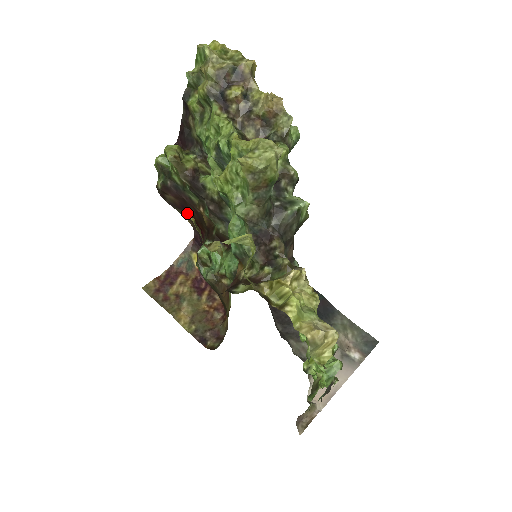
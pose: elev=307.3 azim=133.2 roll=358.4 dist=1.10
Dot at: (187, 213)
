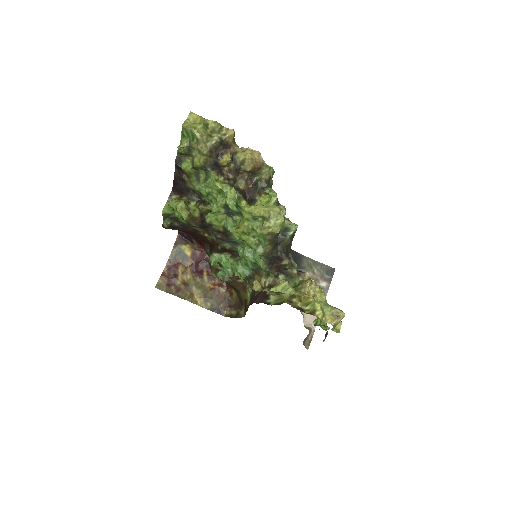
Dot at: occluded
